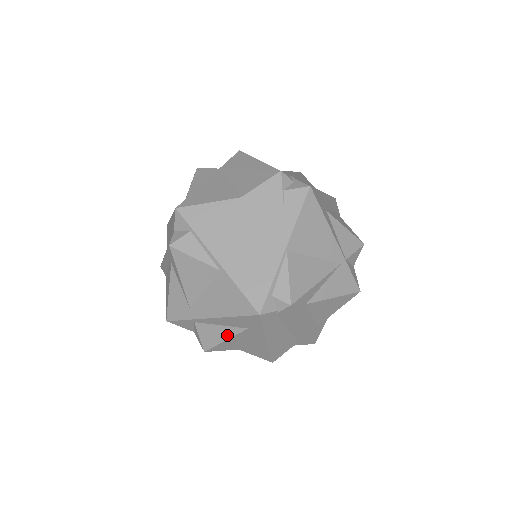
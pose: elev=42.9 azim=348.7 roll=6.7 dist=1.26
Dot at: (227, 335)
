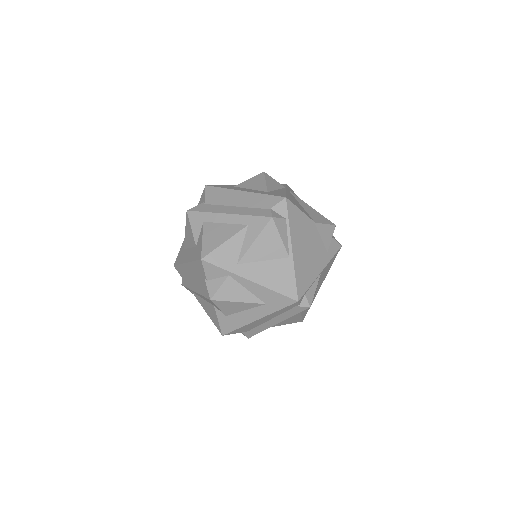
Dot at: (245, 299)
